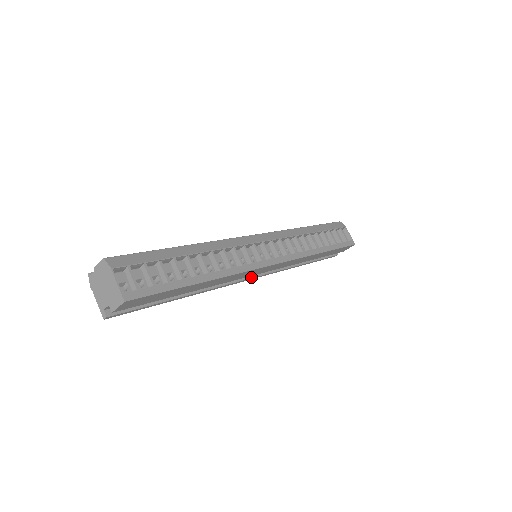
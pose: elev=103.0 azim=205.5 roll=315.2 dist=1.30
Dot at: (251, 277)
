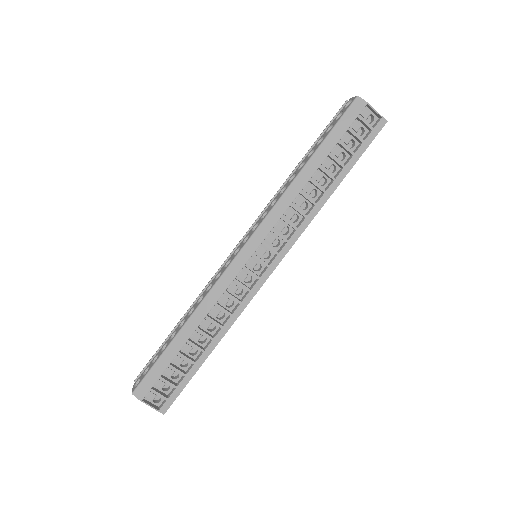
Dot at: occluded
